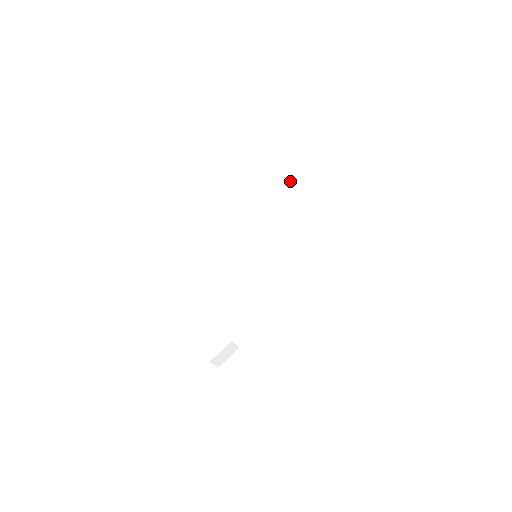
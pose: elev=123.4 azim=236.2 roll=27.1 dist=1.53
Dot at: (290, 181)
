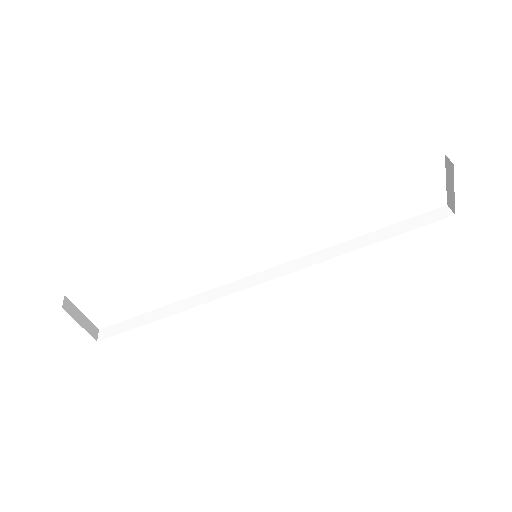
Dot at: (366, 242)
